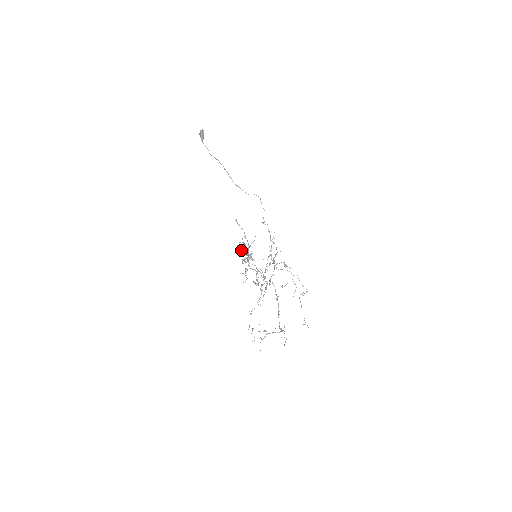
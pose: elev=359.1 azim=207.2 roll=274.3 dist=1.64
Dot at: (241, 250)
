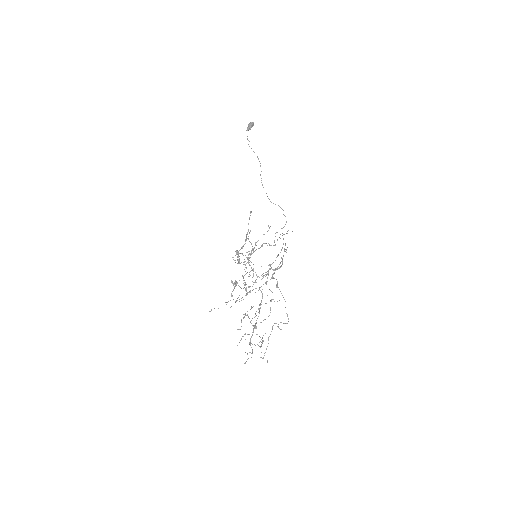
Dot at: occluded
